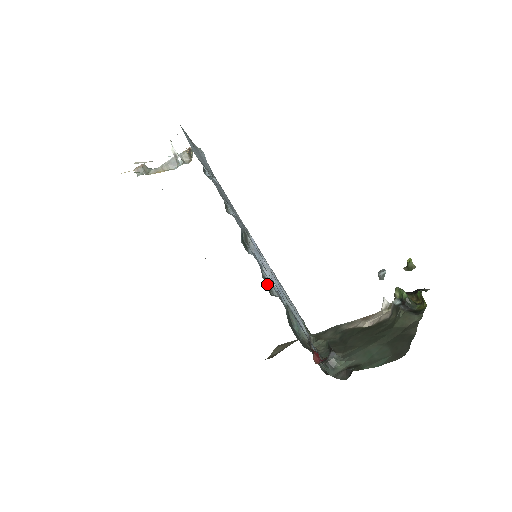
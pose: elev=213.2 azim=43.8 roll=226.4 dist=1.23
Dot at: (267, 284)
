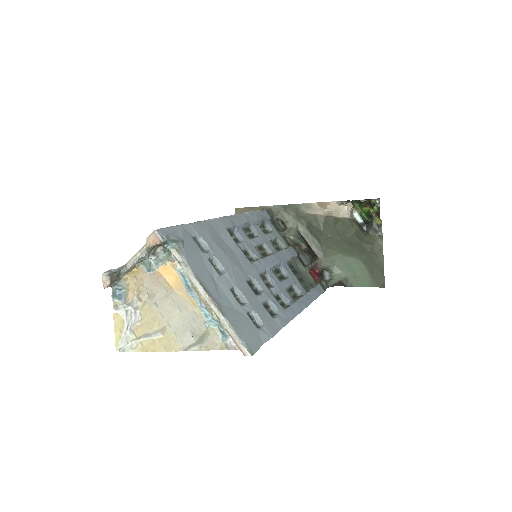
Dot at: (292, 294)
